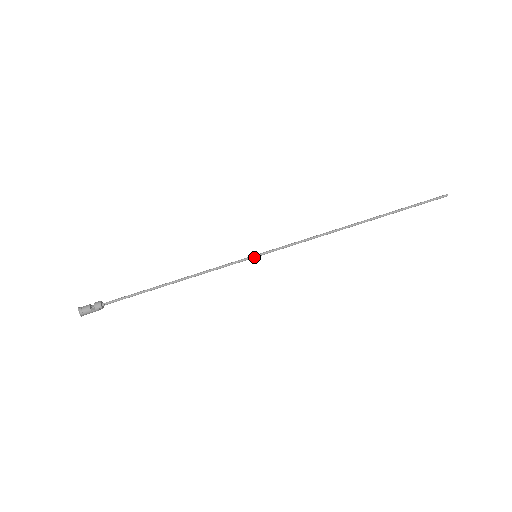
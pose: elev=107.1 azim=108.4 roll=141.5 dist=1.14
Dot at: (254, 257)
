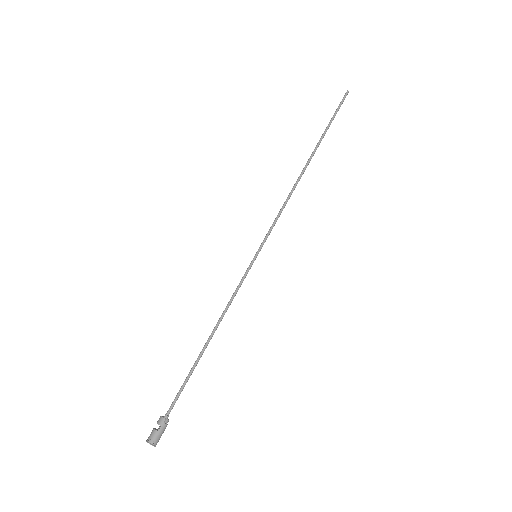
Dot at: (255, 258)
